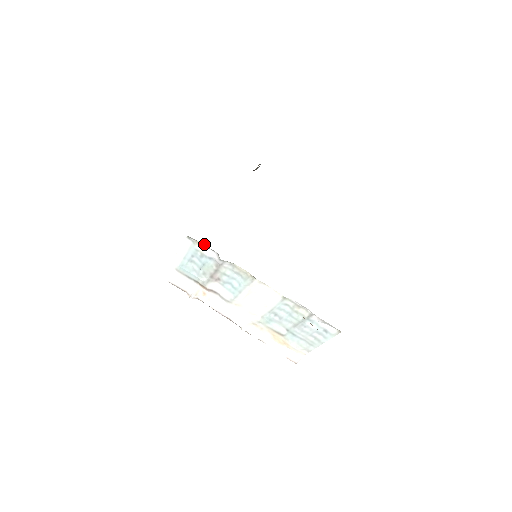
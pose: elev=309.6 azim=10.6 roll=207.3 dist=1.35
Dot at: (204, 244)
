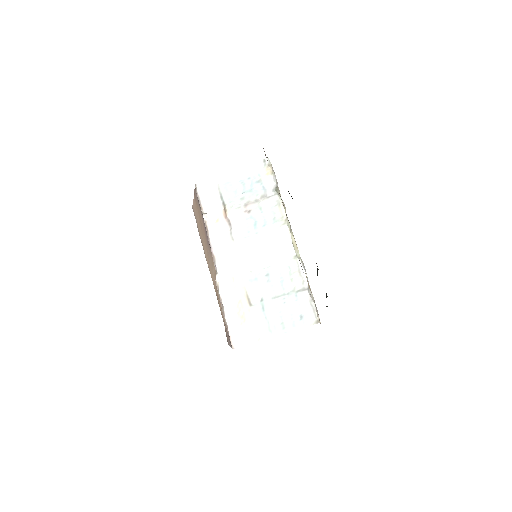
Dot at: (272, 172)
